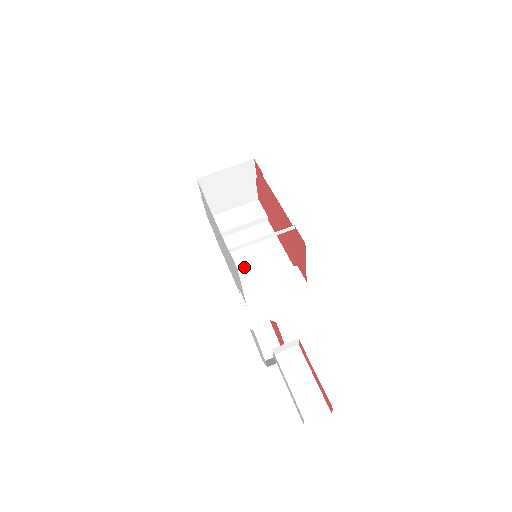
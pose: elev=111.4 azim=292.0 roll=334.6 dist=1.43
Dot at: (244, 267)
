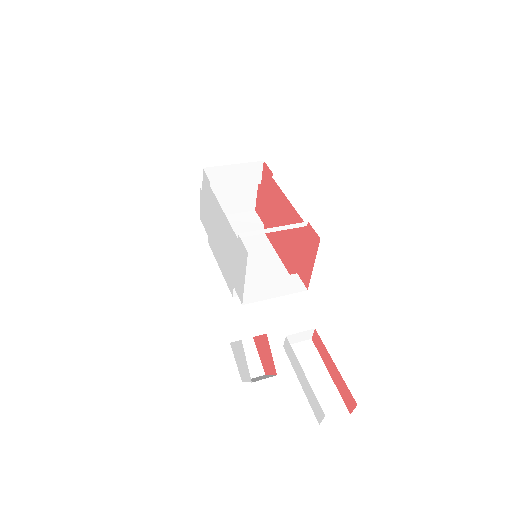
Dot at: occluded
